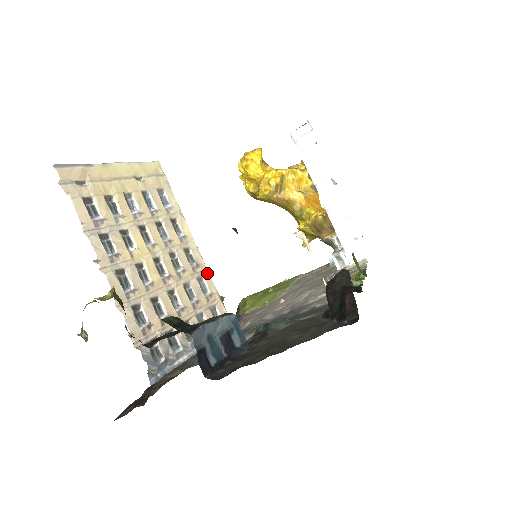
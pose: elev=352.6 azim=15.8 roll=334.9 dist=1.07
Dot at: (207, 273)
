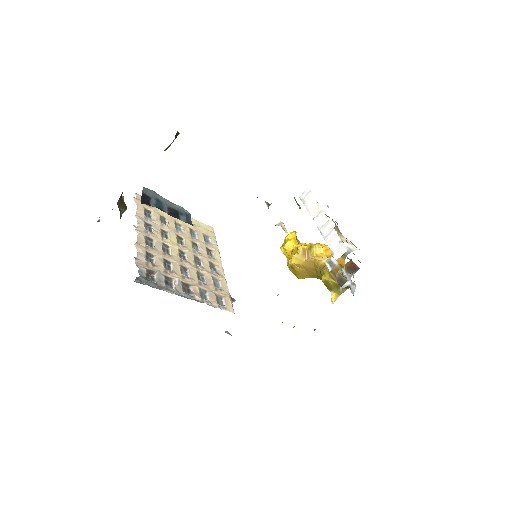
Dot at: (224, 281)
